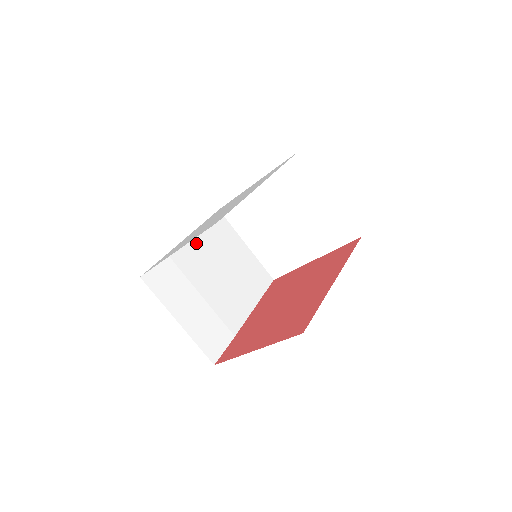
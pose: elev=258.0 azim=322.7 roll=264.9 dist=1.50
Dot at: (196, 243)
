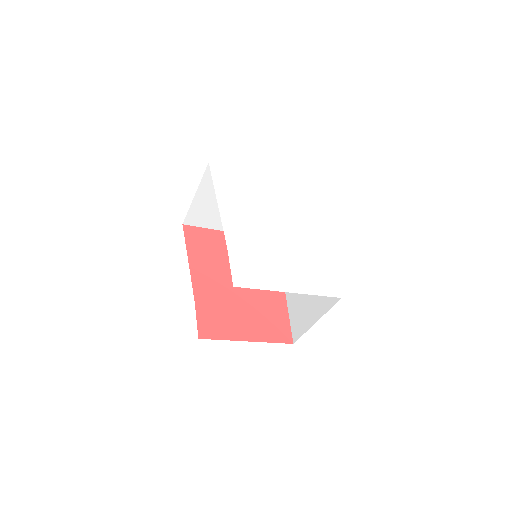
Dot at: occluded
